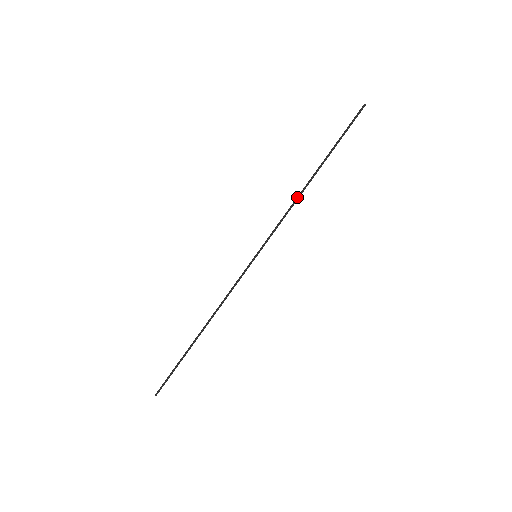
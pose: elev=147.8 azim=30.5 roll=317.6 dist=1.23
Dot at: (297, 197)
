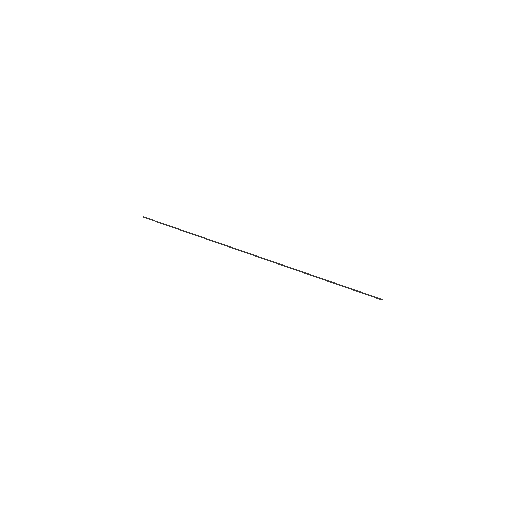
Dot at: (305, 272)
